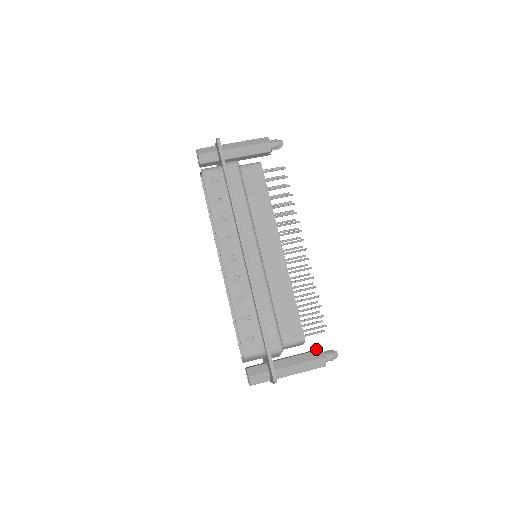
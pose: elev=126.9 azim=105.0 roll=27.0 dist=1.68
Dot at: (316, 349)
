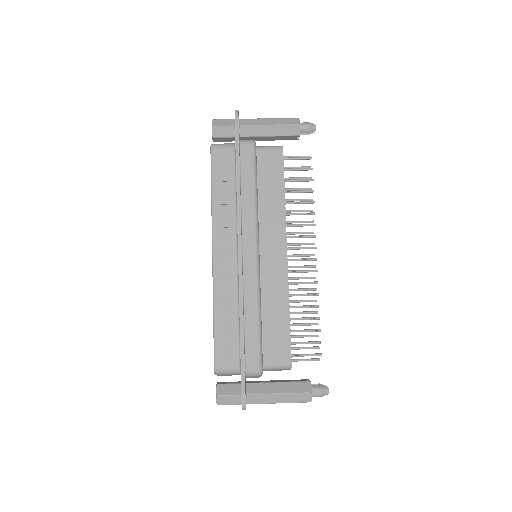
Dot at: (305, 379)
